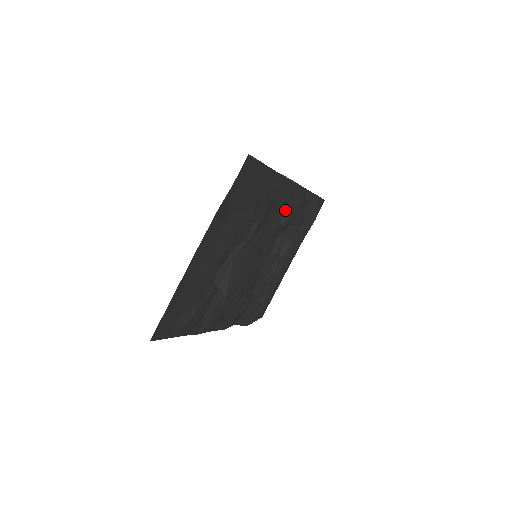
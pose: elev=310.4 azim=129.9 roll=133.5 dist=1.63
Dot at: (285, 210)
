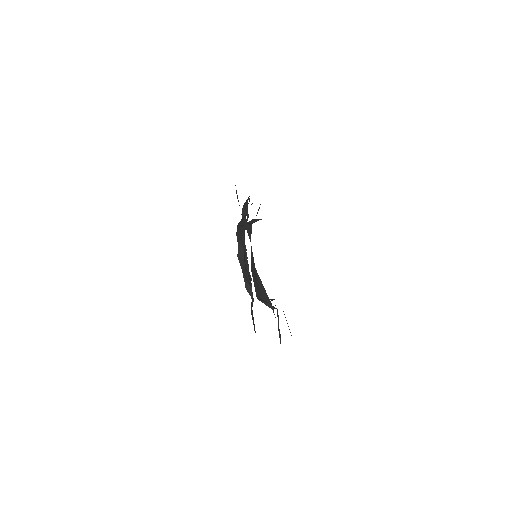
Dot at: (247, 203)
